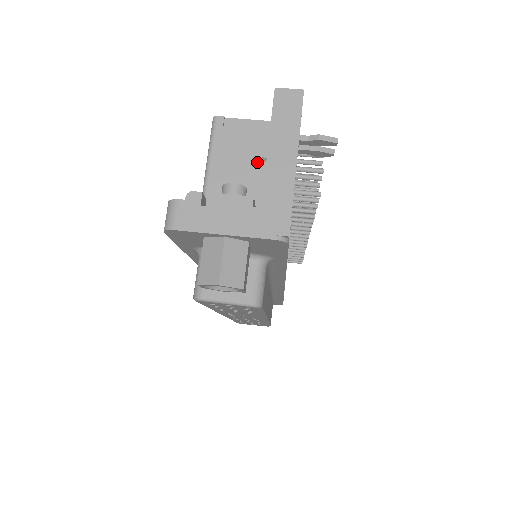
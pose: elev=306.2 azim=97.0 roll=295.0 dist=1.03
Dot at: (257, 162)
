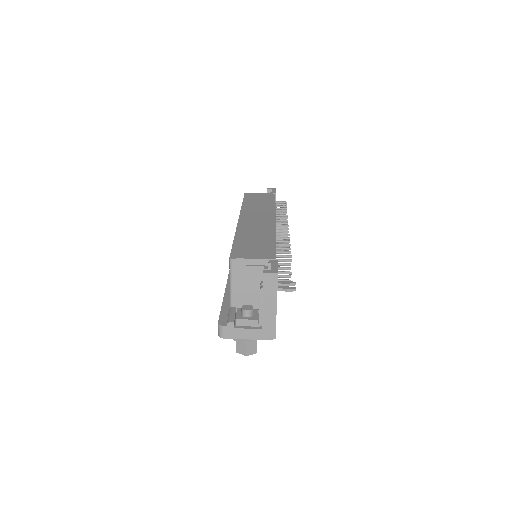
Dot at: (256, 282)
